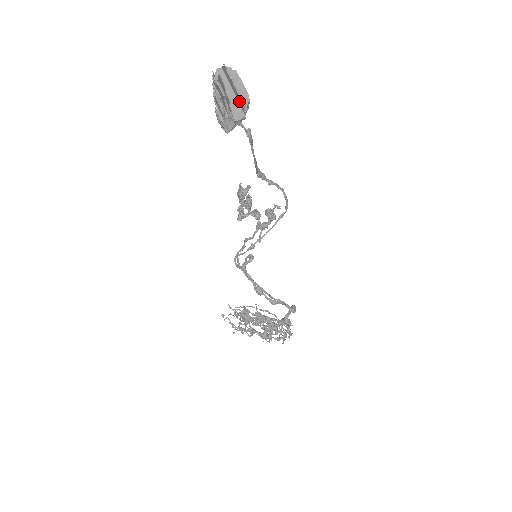
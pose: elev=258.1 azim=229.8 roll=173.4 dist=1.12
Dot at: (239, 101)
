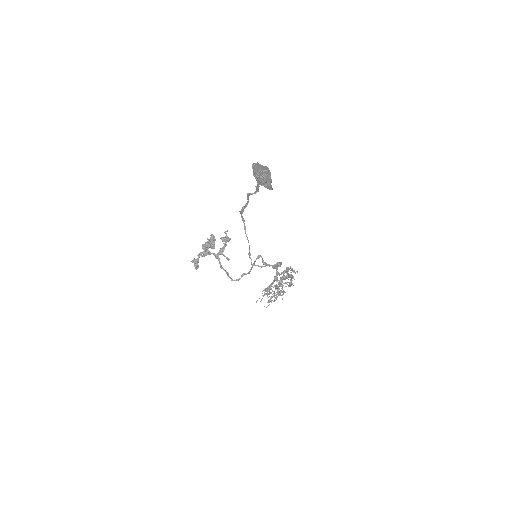
Dot at: occluded
